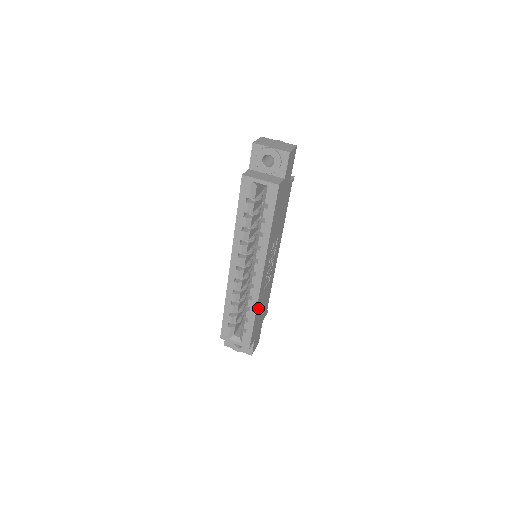
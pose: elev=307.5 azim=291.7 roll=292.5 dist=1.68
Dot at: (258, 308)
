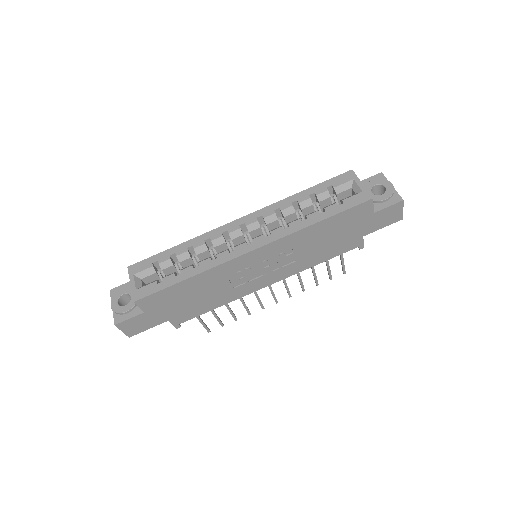
Dot at: (201, 279)
